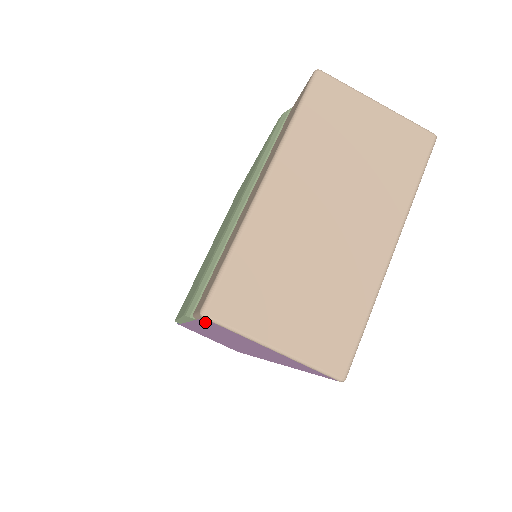
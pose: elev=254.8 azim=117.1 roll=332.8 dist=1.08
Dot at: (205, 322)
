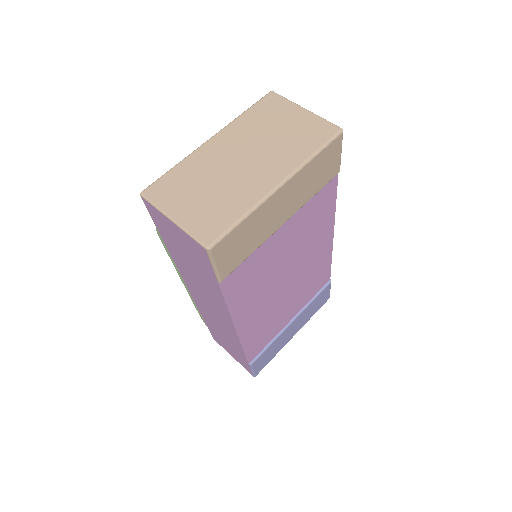
Dot at: (155, 220)
